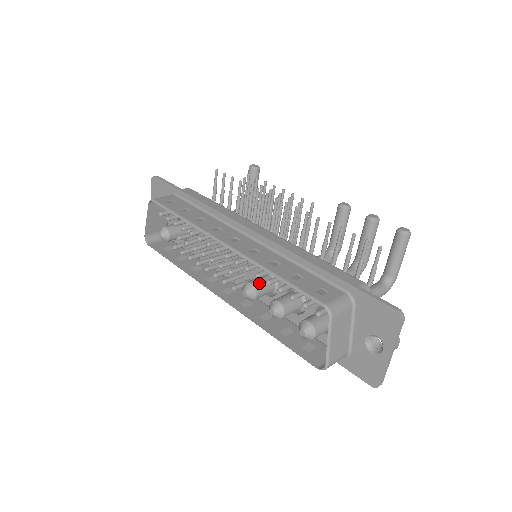
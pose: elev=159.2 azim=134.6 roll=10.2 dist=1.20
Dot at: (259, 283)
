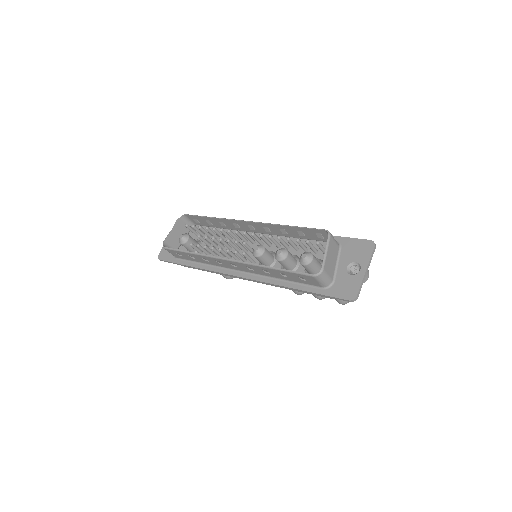
Dot at: occluded
